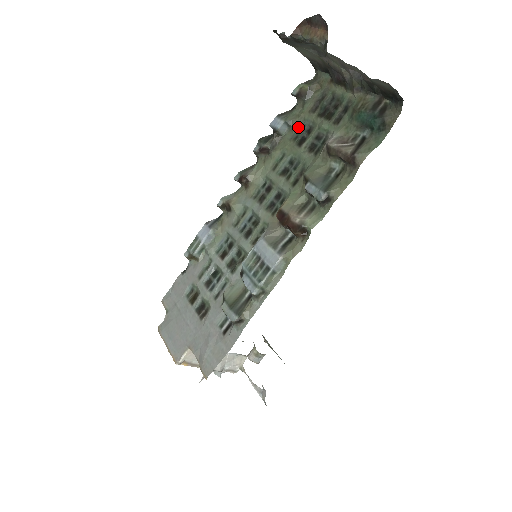
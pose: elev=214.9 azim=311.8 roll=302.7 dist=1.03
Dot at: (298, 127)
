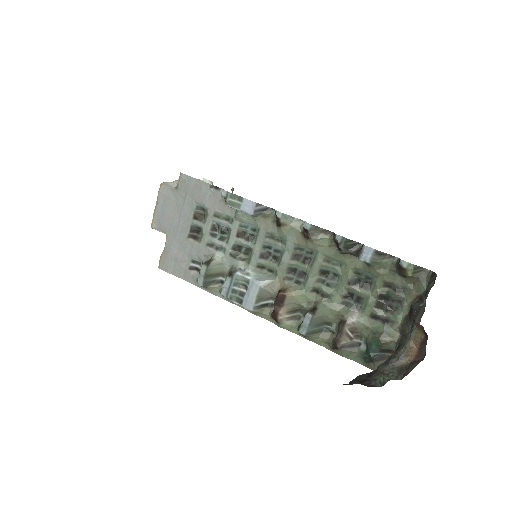
Dot at: (369, 272)
